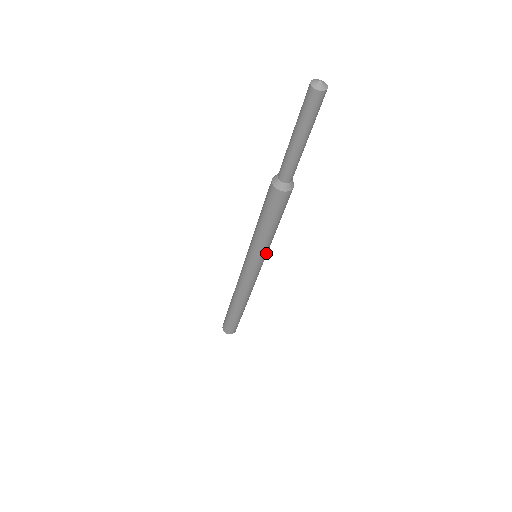
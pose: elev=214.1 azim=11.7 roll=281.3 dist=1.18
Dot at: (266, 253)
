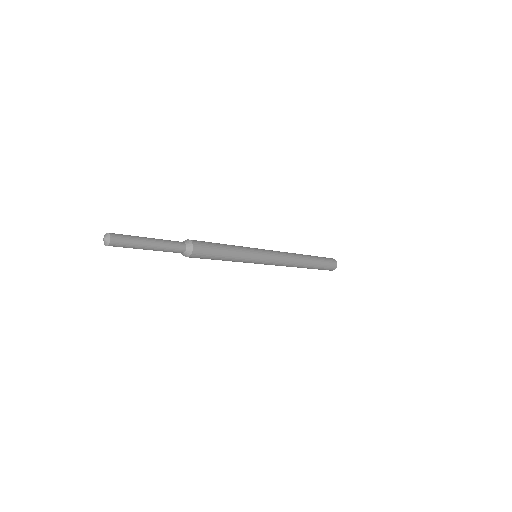
Dot at: (252, 260)
